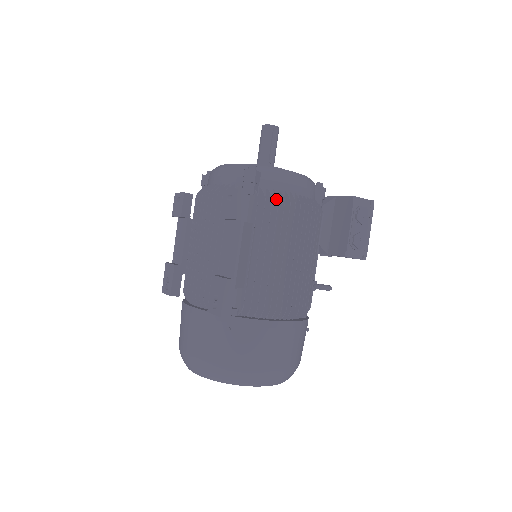
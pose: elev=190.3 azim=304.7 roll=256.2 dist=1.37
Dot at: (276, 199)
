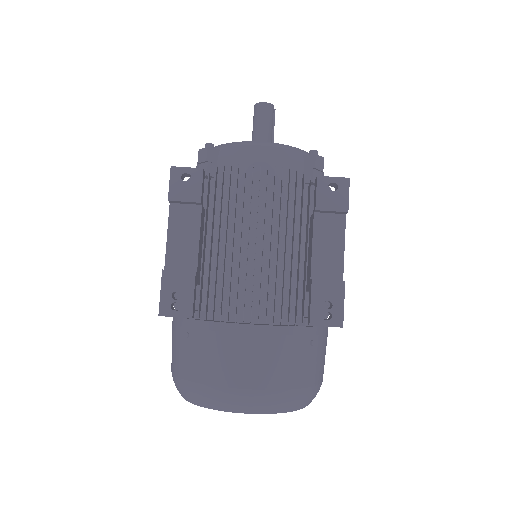
Dot at: occluded
